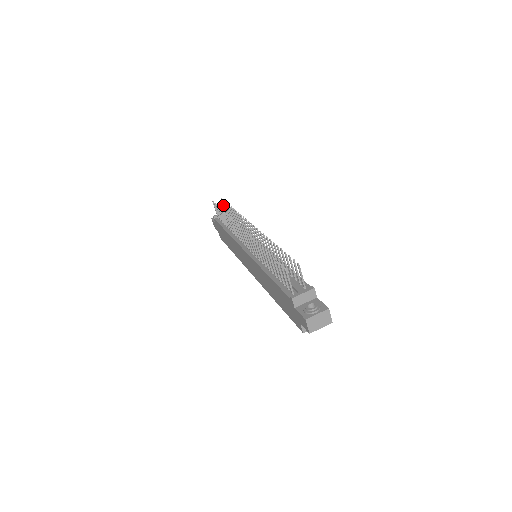
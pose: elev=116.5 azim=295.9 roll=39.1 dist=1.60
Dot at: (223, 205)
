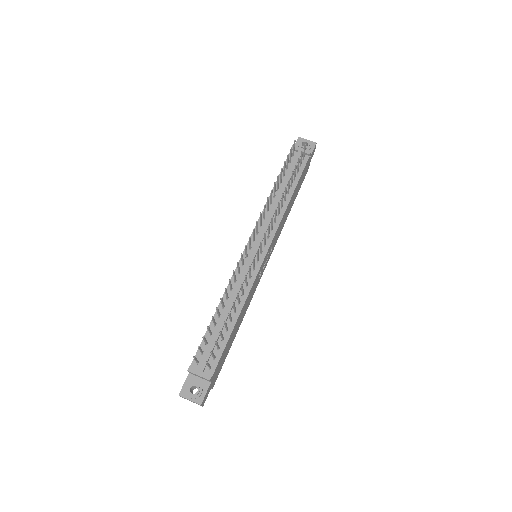
Dot at: (304, 150)
